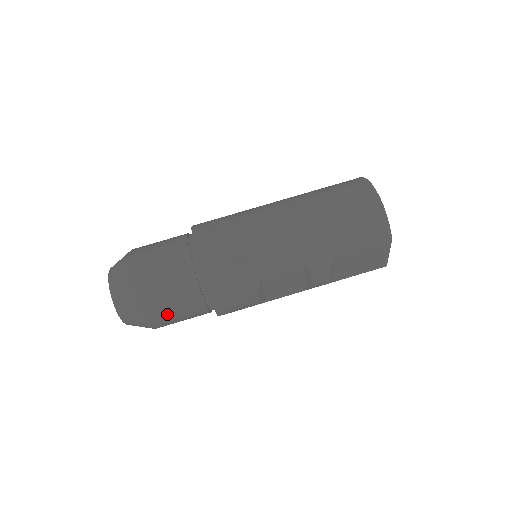
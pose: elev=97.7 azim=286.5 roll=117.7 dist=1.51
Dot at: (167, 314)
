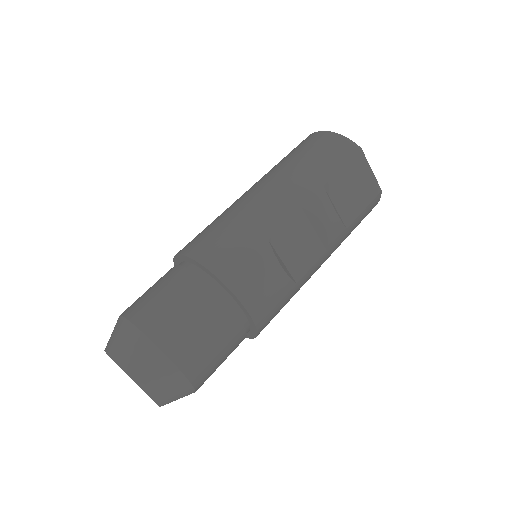
Dot at: (193, 341)
